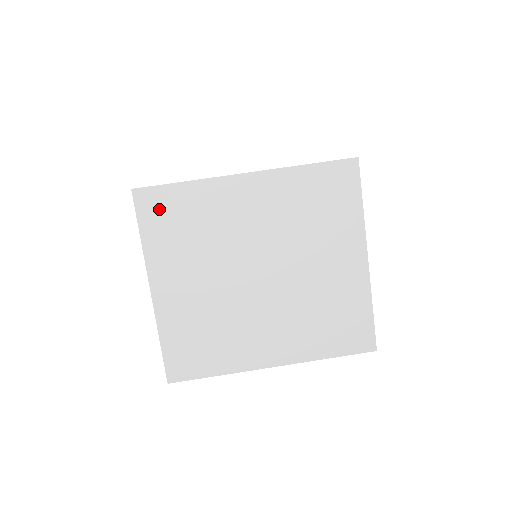
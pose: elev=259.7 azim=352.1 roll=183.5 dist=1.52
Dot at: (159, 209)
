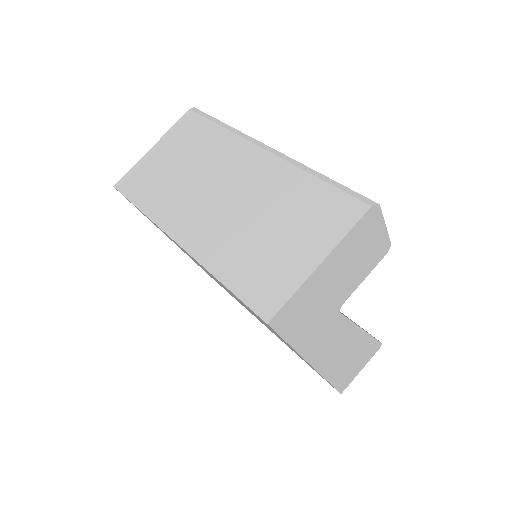
Dot at: (139, 210)
